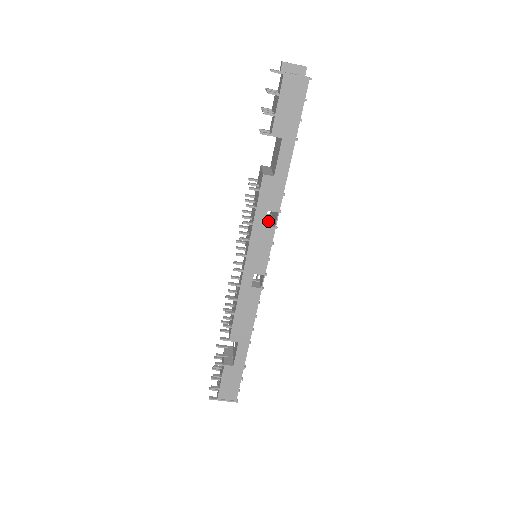
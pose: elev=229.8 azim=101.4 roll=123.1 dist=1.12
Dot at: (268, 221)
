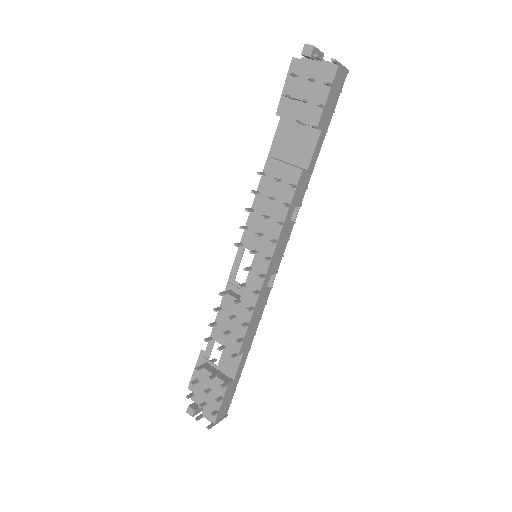
Dot at: occluded
